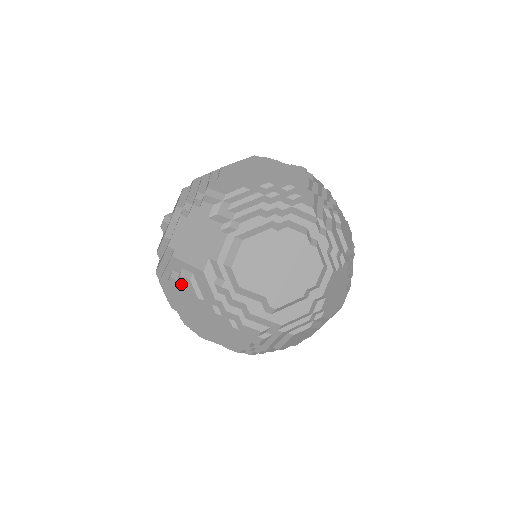
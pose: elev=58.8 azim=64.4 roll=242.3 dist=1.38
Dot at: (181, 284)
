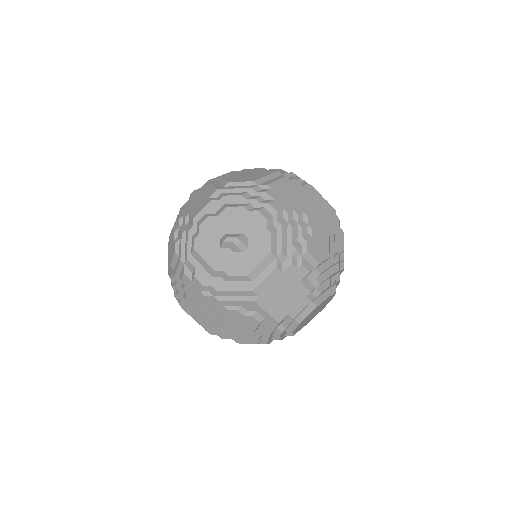
Dot at: (245, 319)
